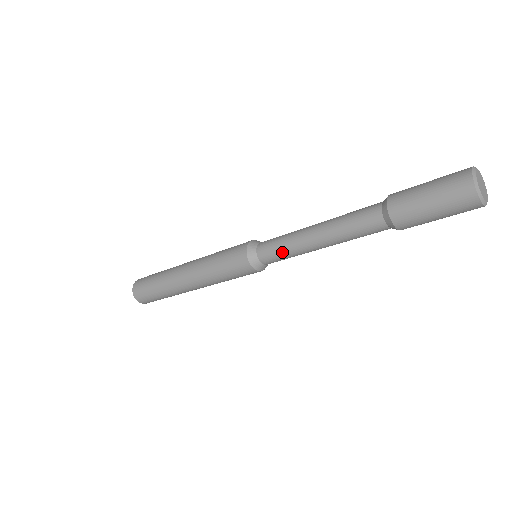
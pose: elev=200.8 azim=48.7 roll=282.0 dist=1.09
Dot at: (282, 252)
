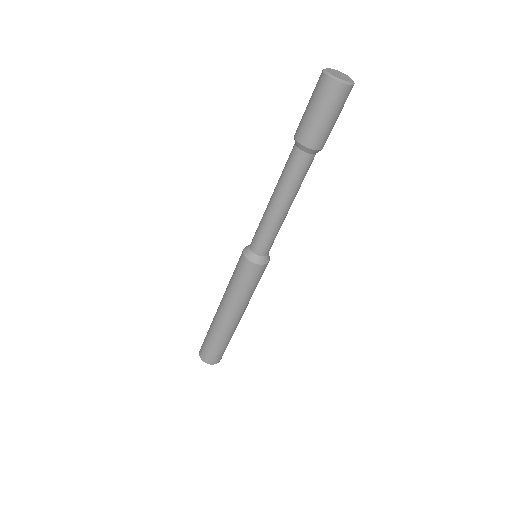
Dot at: (263, 233)
